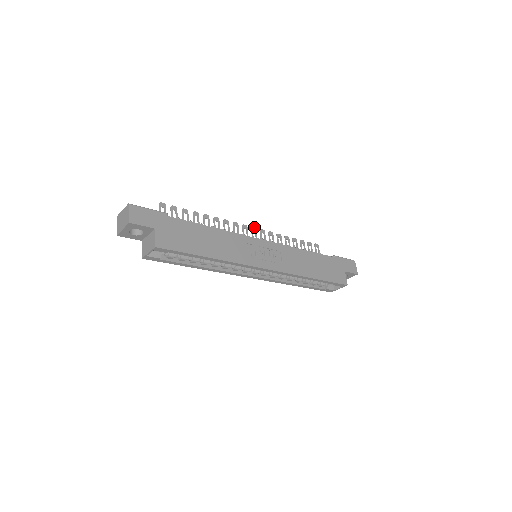
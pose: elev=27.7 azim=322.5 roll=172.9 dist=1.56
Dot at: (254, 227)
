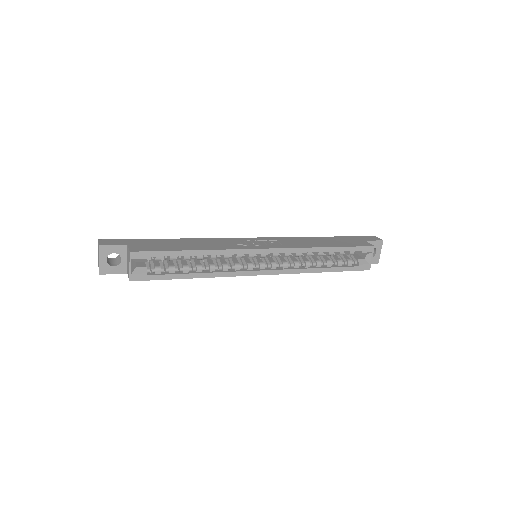
Dot at: occluded
